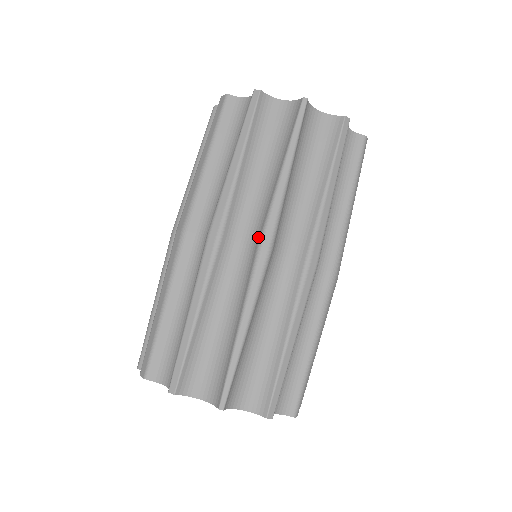
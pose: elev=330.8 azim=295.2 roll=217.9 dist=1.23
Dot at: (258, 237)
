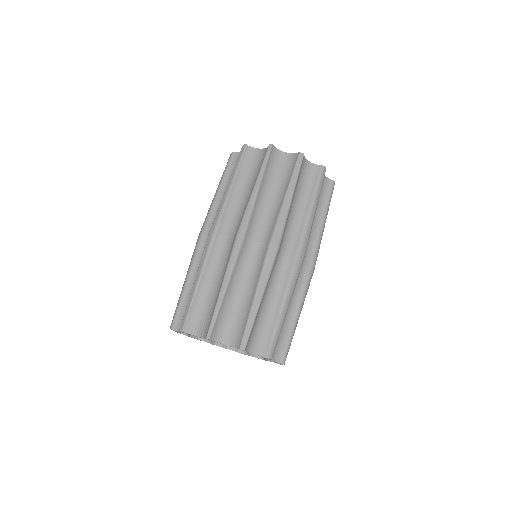
Dot at: (237, 230)
